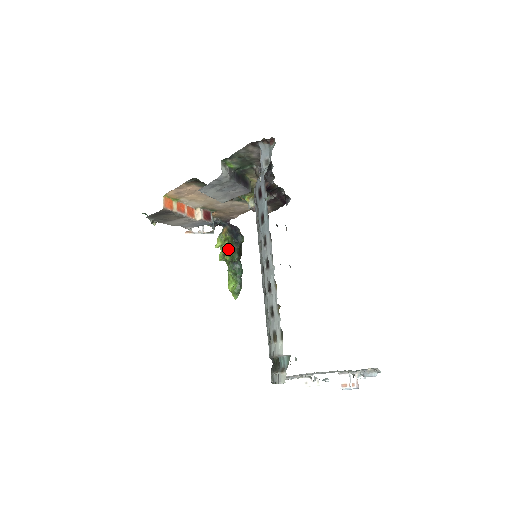
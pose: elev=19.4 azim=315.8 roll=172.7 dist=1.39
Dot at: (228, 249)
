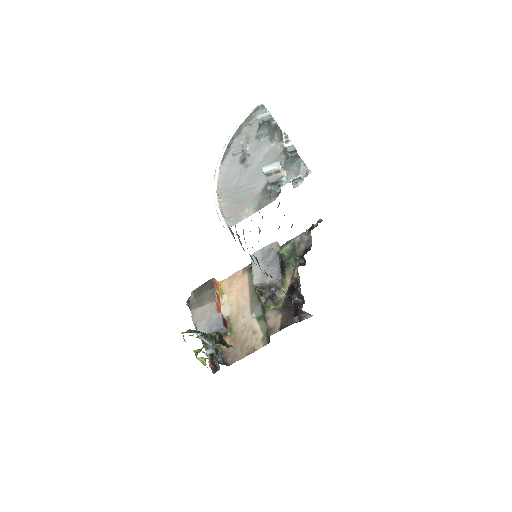
Dot at: occluded
